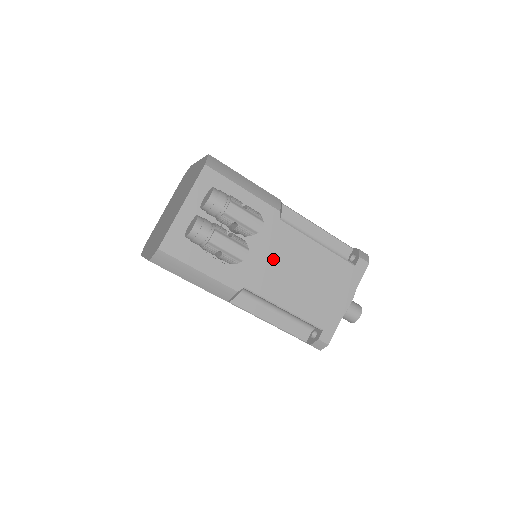
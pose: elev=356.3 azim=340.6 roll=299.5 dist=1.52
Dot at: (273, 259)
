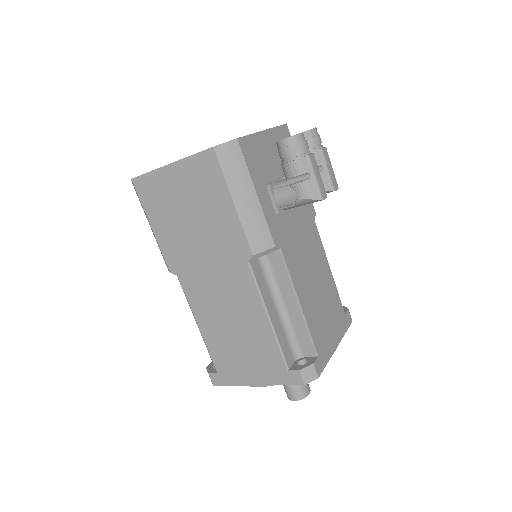
Dot at: (303, 246)
